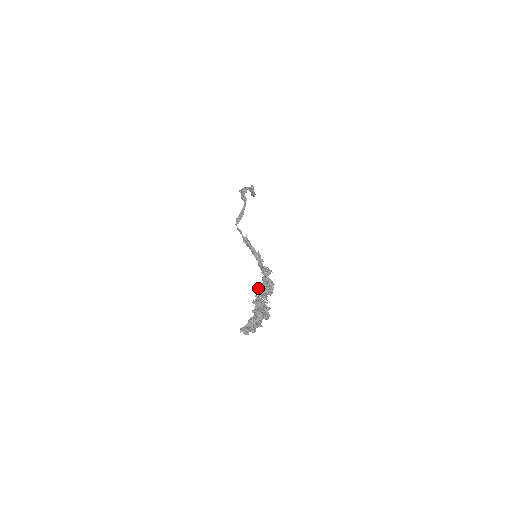
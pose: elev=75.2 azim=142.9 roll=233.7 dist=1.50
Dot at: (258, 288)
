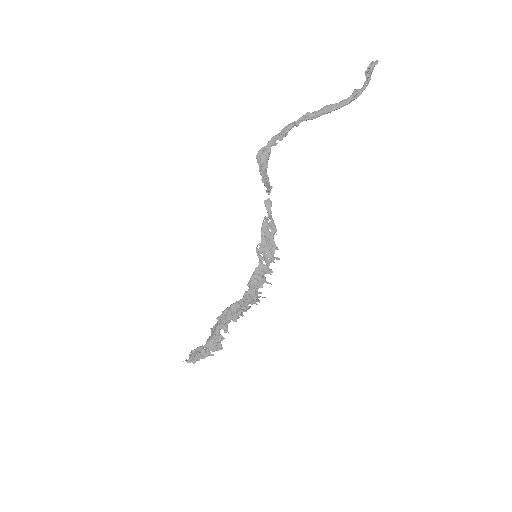
Dot at: (223, 312)
